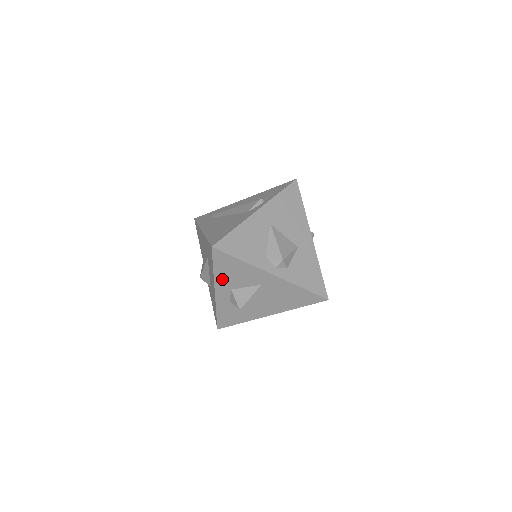
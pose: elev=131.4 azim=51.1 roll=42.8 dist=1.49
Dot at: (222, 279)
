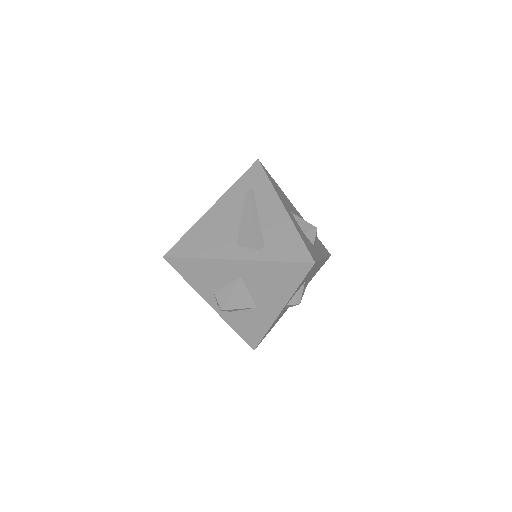
Dot at: occluded
